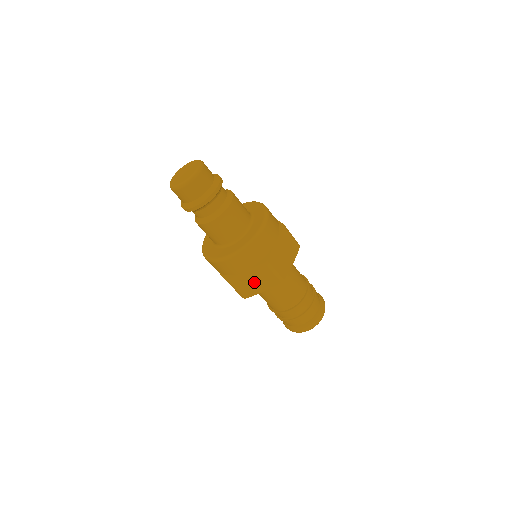
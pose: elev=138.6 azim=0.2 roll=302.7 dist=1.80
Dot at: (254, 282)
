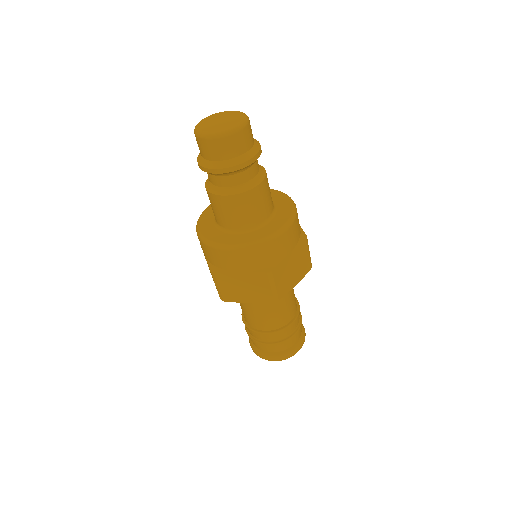
Dot at: (243, 288)
